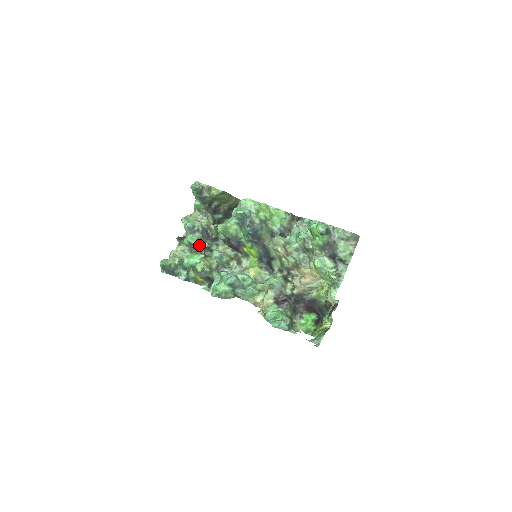
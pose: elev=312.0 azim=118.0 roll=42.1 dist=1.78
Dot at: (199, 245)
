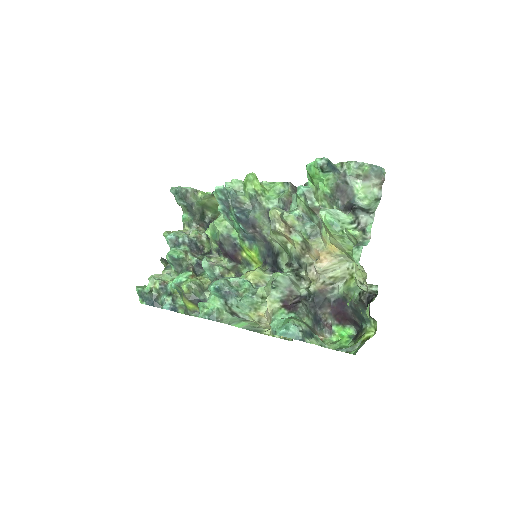
Dot at: (186, 261)
